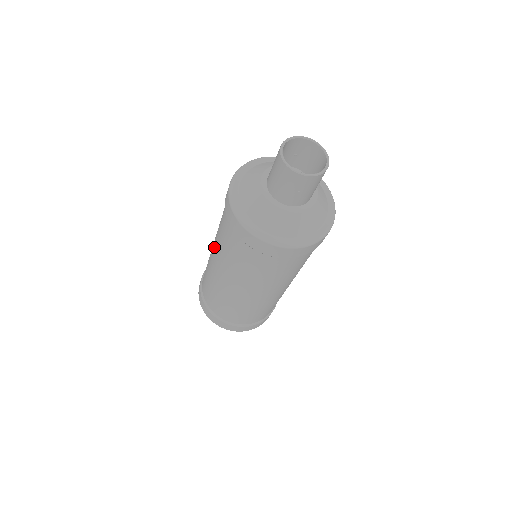
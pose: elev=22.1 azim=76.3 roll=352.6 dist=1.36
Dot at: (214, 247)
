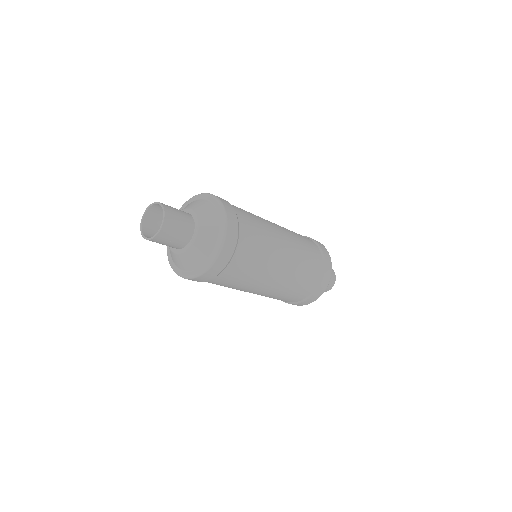
Dot at: occluded
